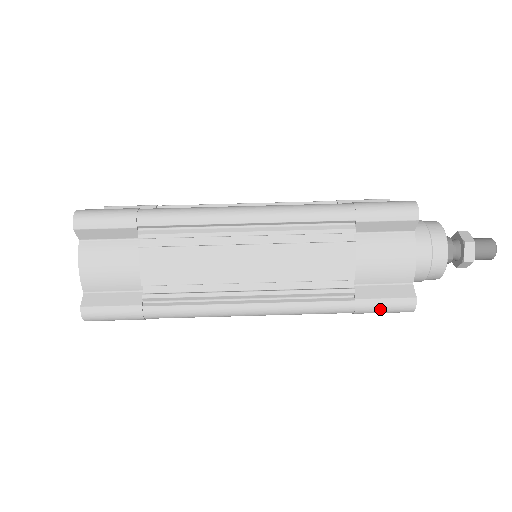
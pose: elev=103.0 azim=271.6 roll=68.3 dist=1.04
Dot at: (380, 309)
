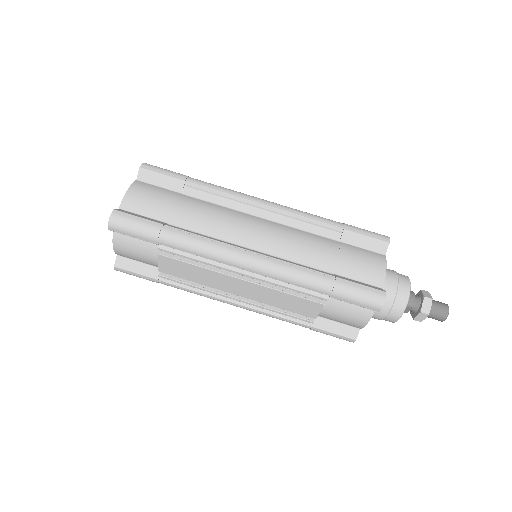
Dot at: occluded
